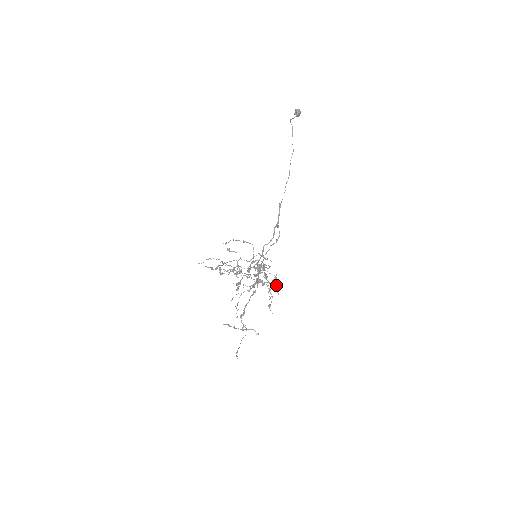
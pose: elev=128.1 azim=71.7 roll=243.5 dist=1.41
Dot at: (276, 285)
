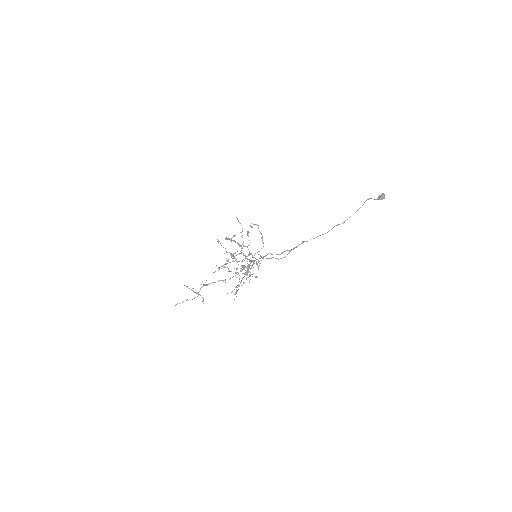
Dot at: occluded
